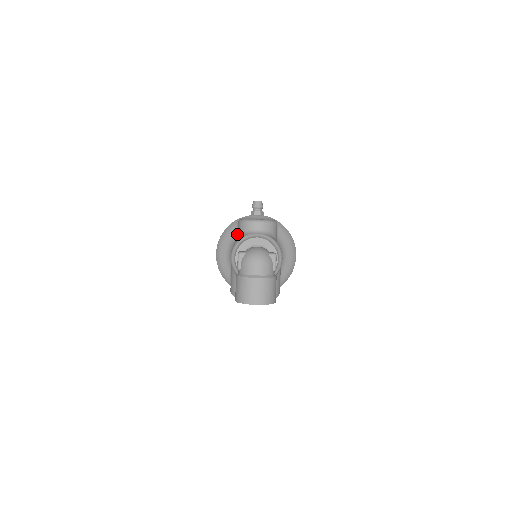
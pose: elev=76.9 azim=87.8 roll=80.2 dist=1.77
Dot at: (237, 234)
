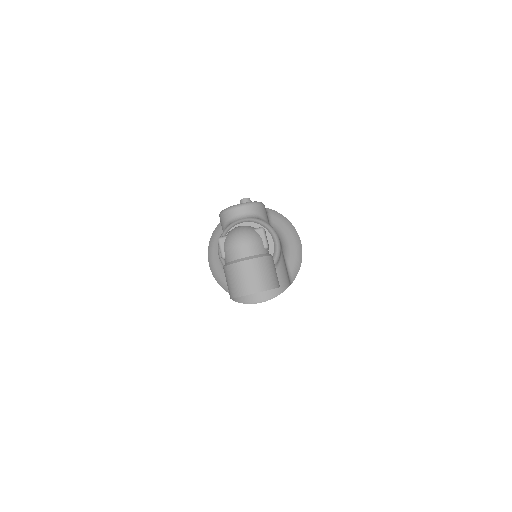
Dot at: occluded
